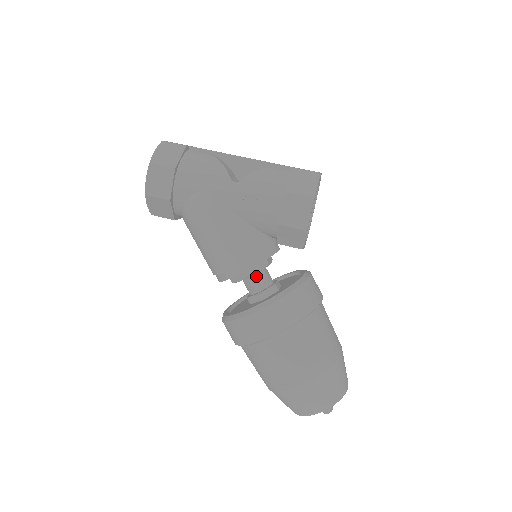
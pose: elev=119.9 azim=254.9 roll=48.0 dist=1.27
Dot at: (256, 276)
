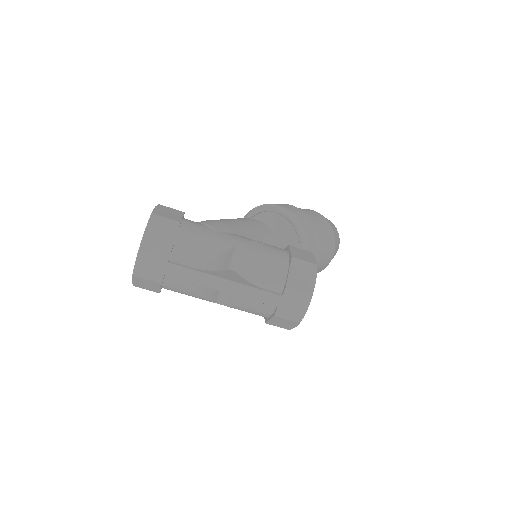
Dot at: occluded
